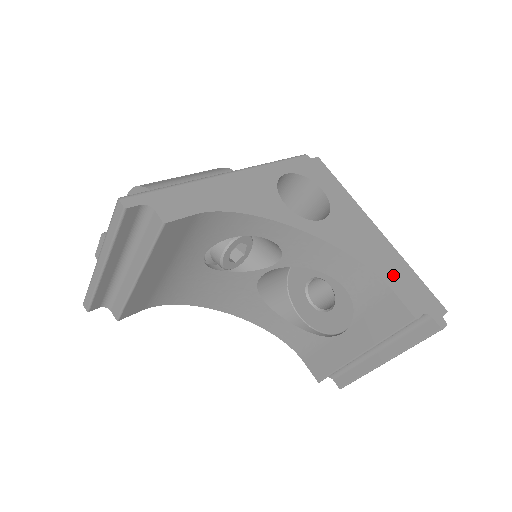
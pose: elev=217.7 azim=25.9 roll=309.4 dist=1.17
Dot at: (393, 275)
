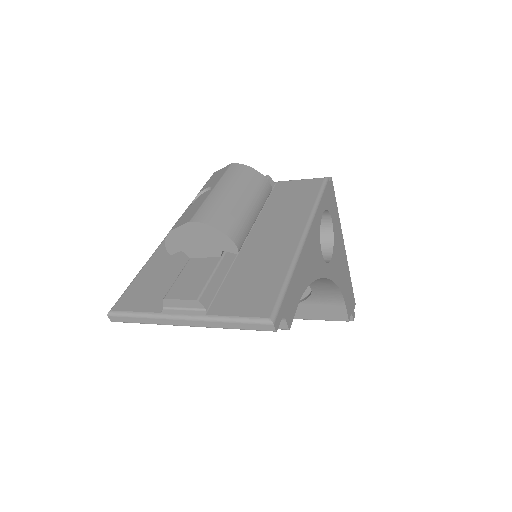
Dot at: (346, 290)
